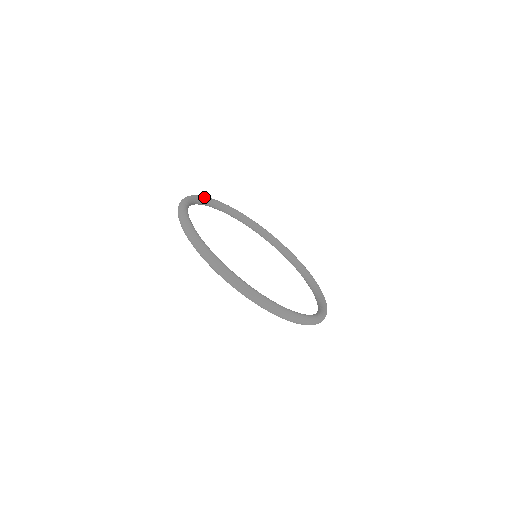
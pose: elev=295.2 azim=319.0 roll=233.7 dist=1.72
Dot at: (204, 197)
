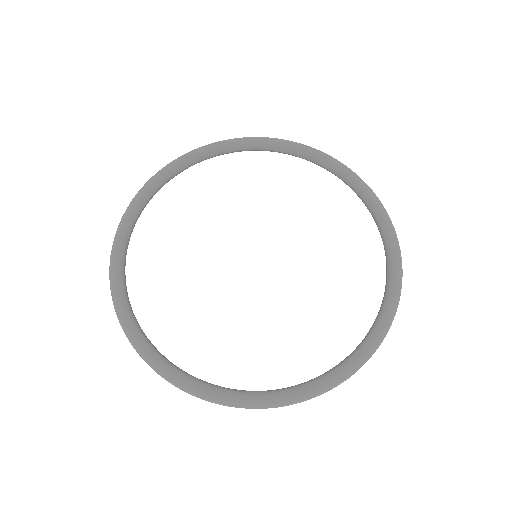
Dot at: (116, 256)
